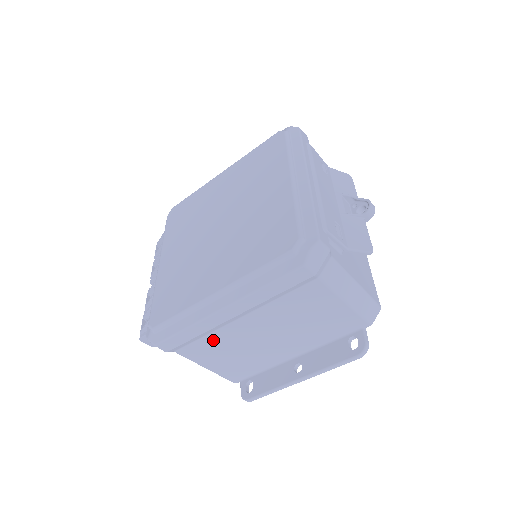
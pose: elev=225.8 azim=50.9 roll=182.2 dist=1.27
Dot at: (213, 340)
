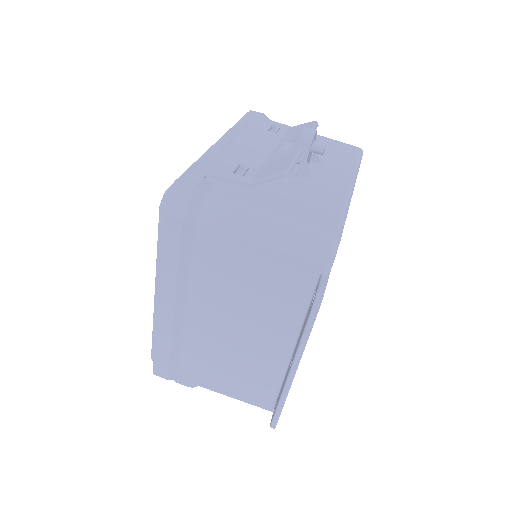
Dot at: (194, 352)
